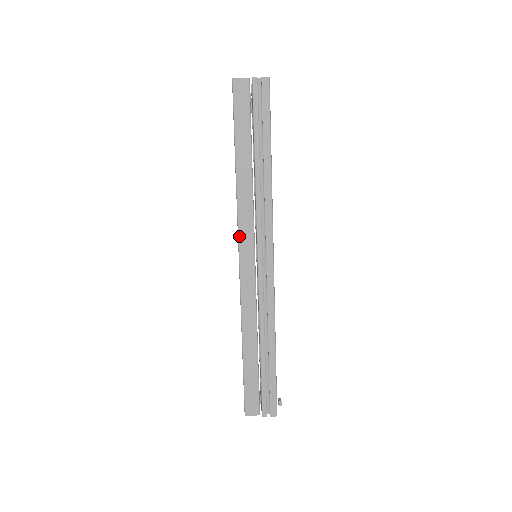
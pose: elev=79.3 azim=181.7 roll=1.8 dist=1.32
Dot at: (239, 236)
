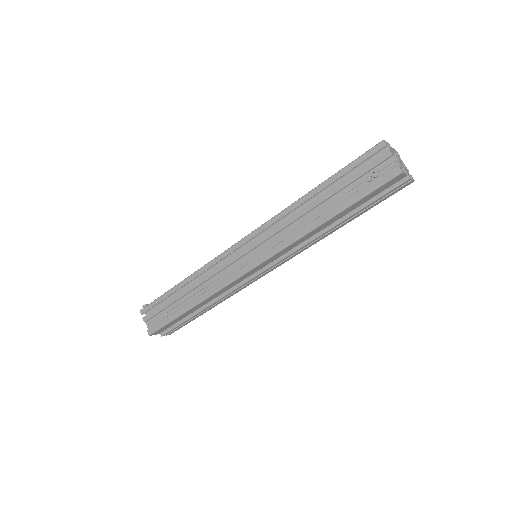
Dot at: (270, 258)
